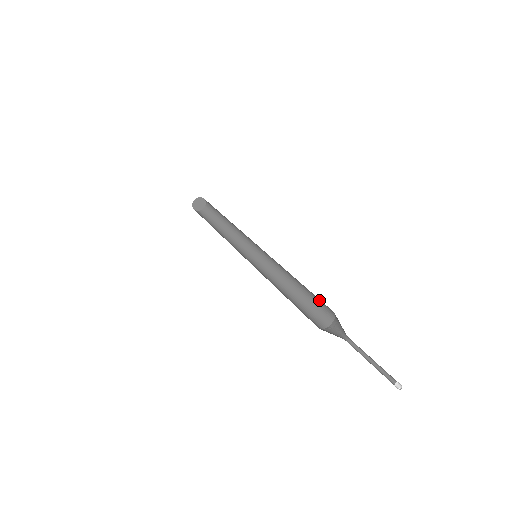
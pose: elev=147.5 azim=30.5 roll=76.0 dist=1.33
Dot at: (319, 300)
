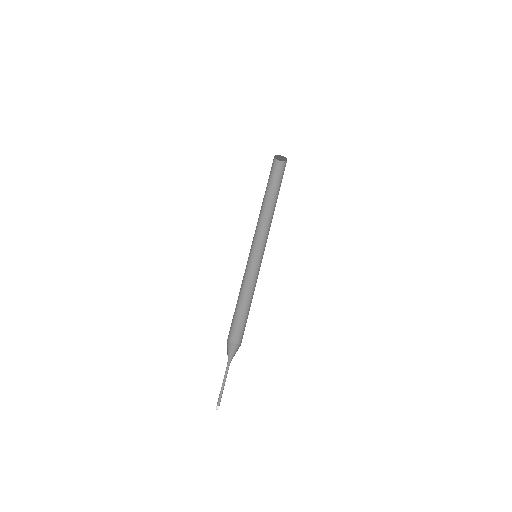
Dot at: occluded
